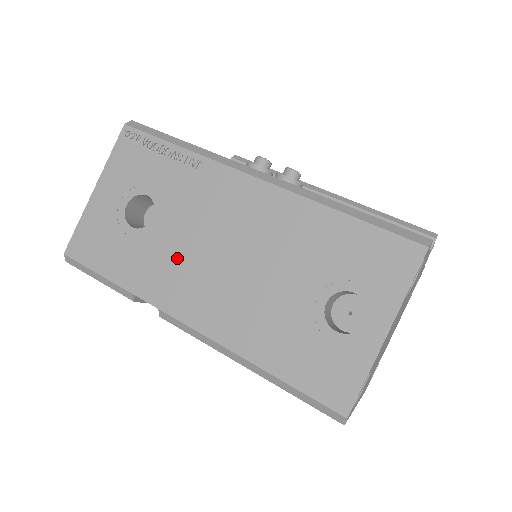
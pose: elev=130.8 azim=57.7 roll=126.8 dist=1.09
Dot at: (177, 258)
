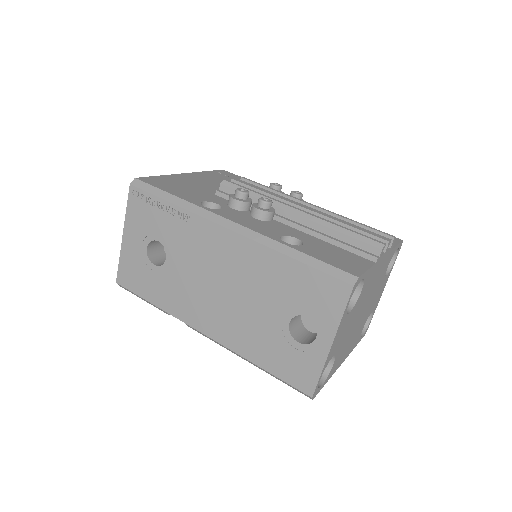
Dot at: (188, 288)
